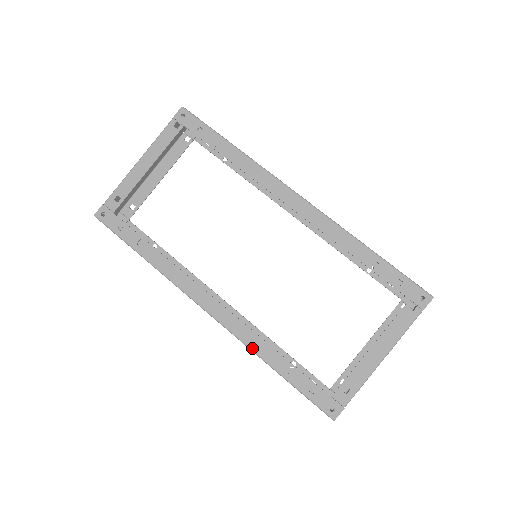
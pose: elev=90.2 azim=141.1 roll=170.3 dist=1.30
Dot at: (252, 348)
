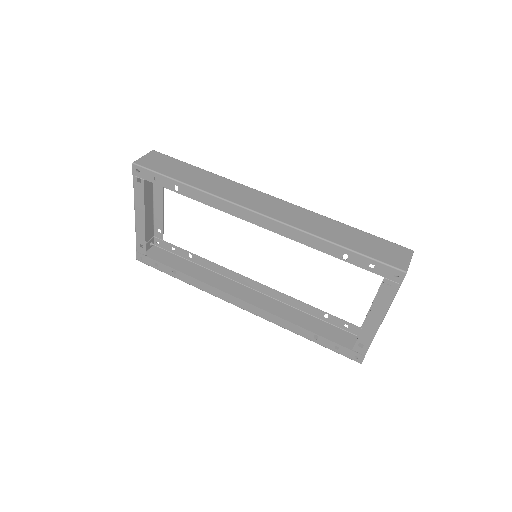
Dot at: (282, 327)
